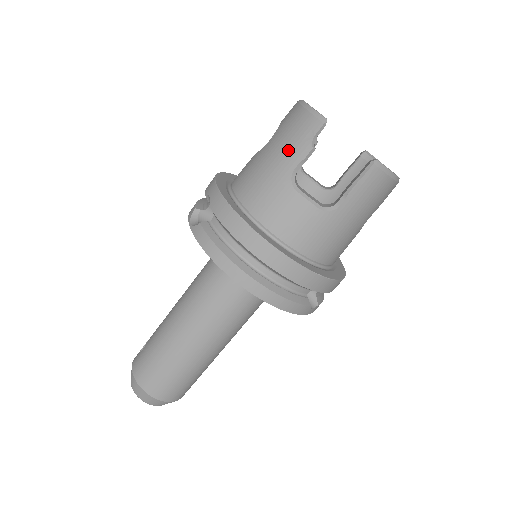
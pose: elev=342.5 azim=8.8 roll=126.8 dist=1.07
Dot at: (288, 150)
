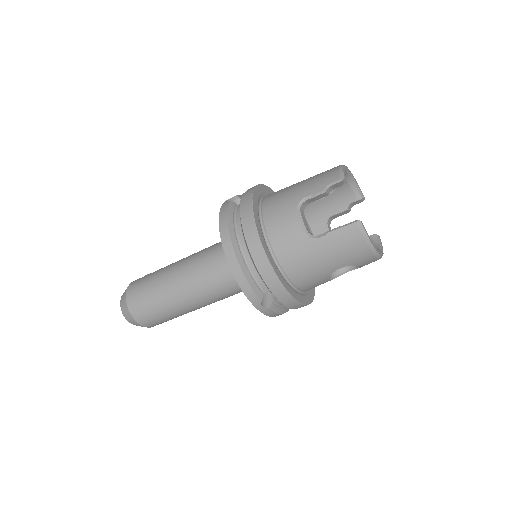
Dot at: (311, 185)
